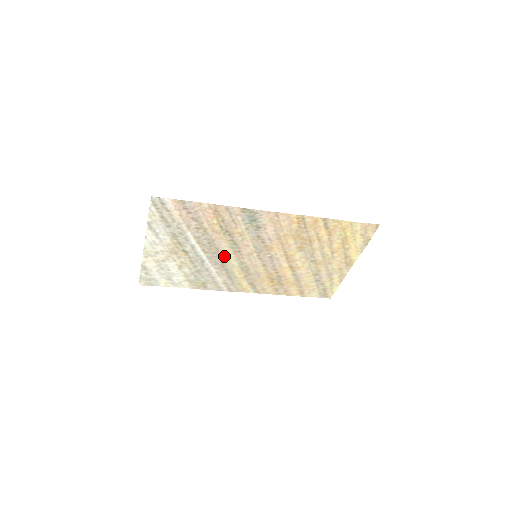
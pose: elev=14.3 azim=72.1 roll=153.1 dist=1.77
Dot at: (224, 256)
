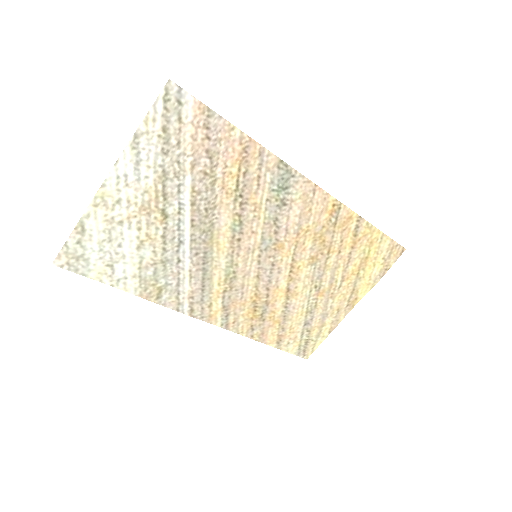
Dot at: (214, 243)
